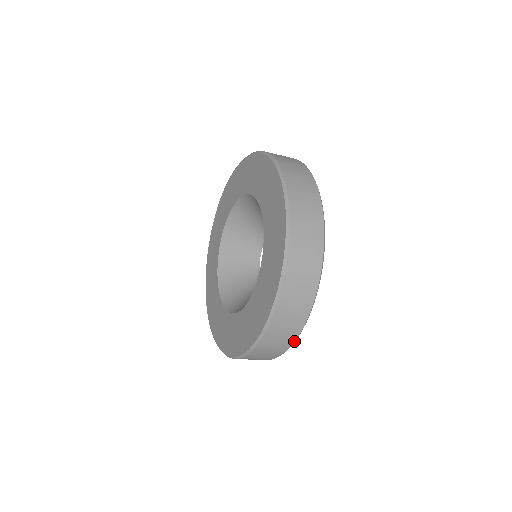
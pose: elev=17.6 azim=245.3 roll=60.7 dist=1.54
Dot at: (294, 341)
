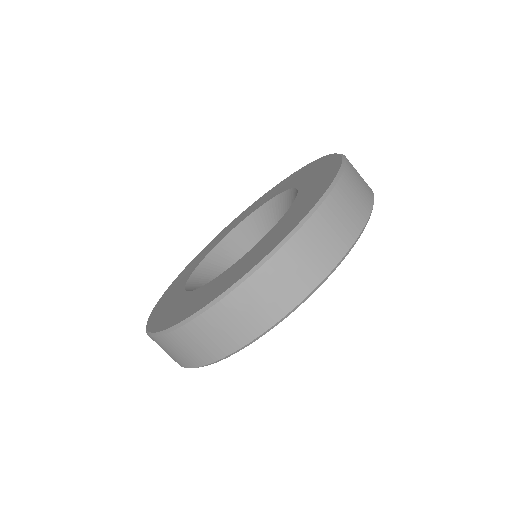
Dot at: (372, 203)
